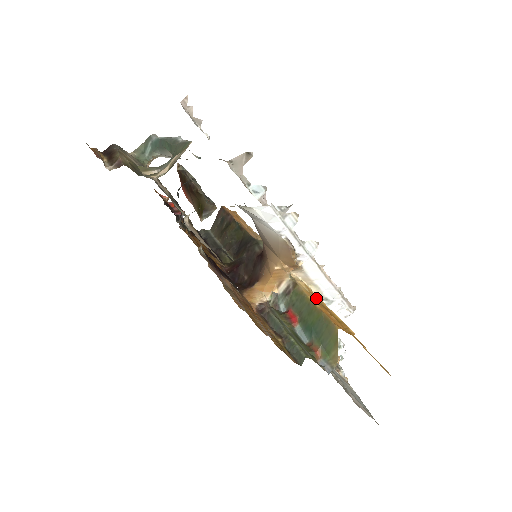
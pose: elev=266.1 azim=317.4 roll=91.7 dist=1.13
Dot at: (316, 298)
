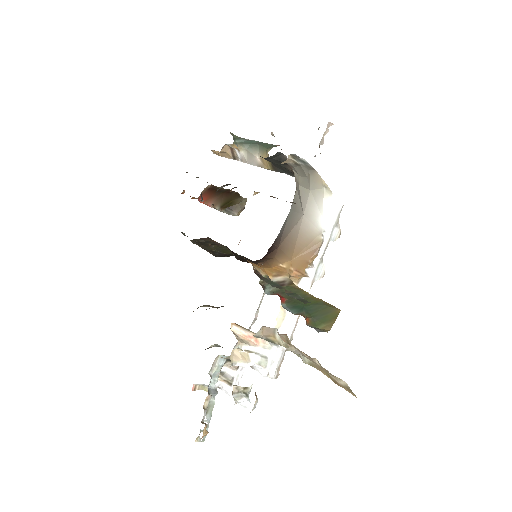
Dot at: occluded
